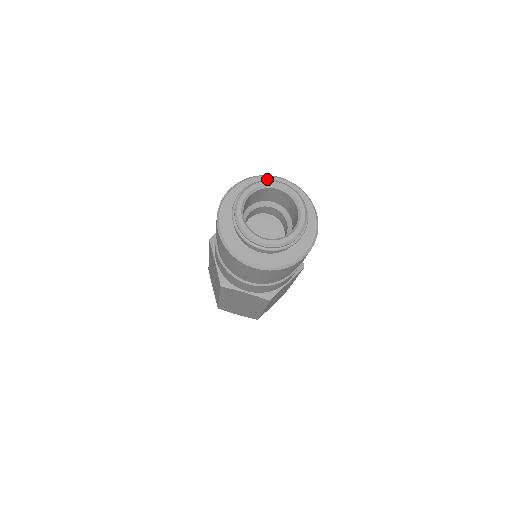
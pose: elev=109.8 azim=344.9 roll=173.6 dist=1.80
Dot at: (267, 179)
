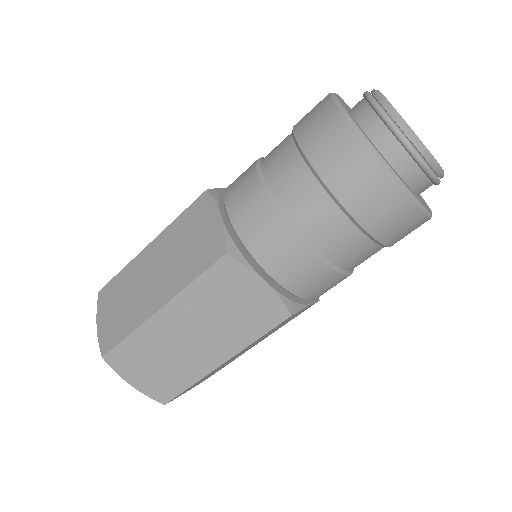
Dot at: occluded
